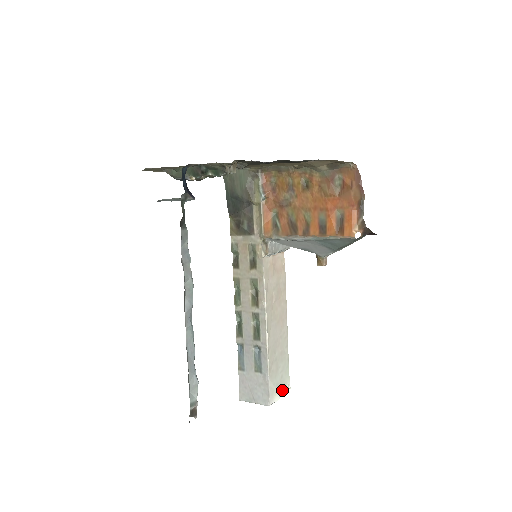
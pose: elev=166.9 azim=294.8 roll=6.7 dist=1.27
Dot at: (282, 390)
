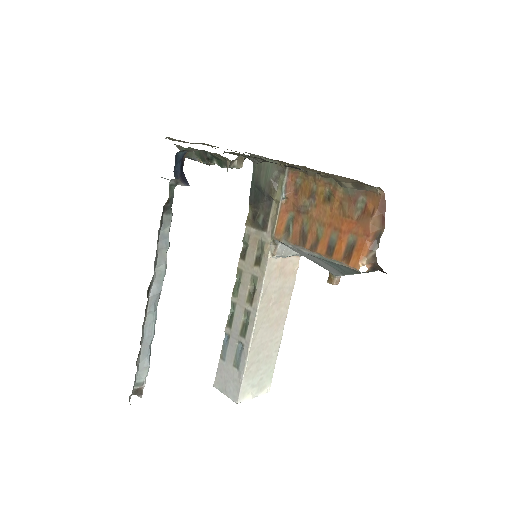
Dot at: (258, 392)
